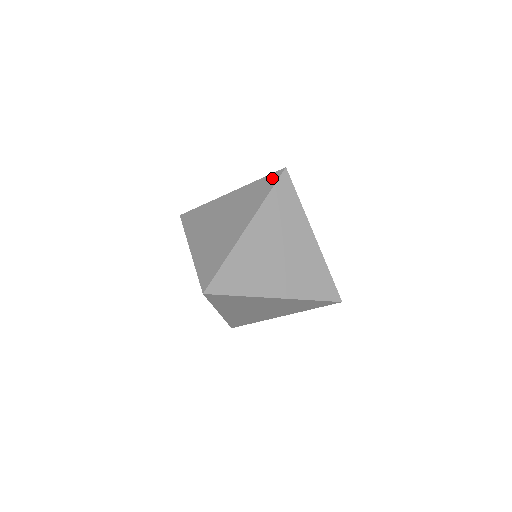
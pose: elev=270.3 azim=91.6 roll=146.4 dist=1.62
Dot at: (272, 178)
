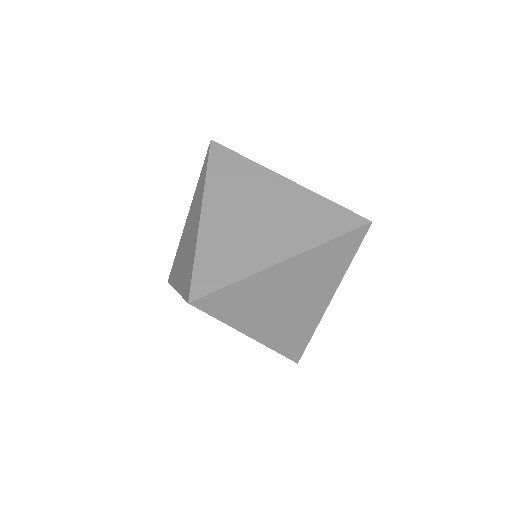
Dot at: occluded
